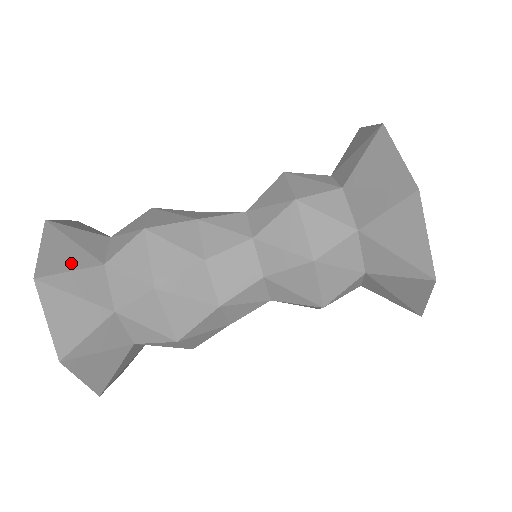
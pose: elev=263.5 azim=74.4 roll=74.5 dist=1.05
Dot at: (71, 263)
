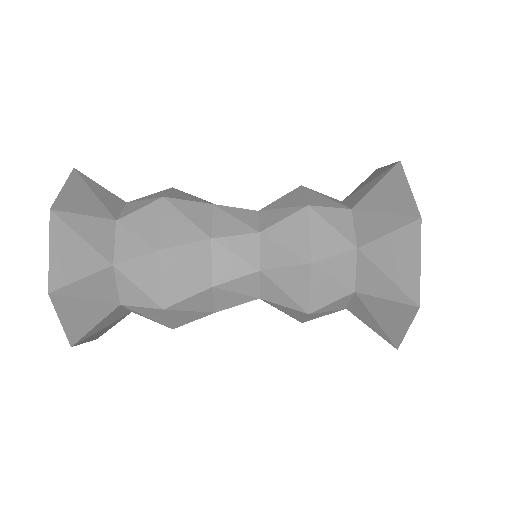
Dot at: occluded
